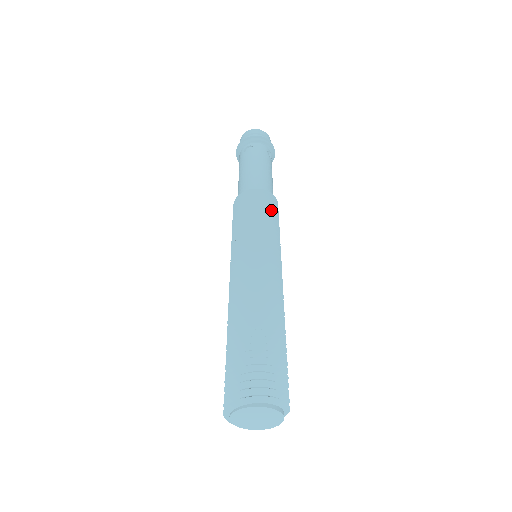
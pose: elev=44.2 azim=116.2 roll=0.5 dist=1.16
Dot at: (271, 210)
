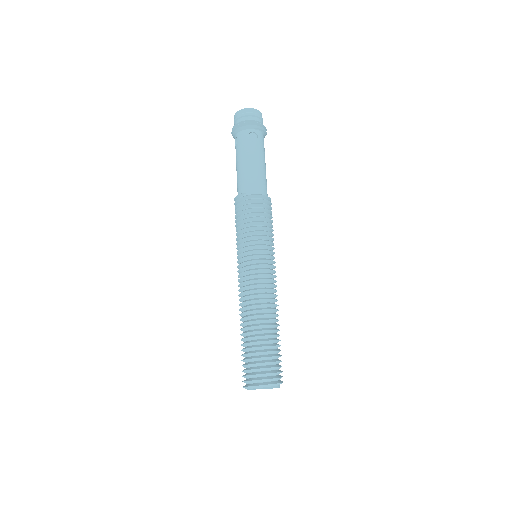
Dot at: (271, 218)
